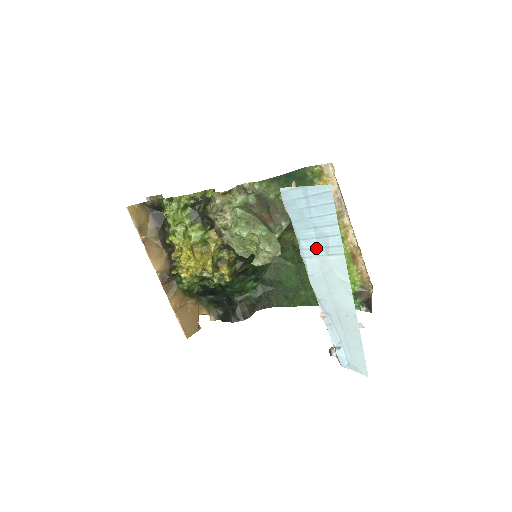
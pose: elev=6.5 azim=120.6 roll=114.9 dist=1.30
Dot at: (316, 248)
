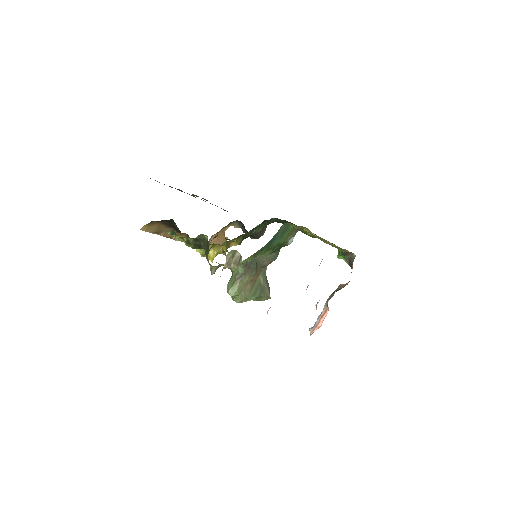
Dot at: occluded
